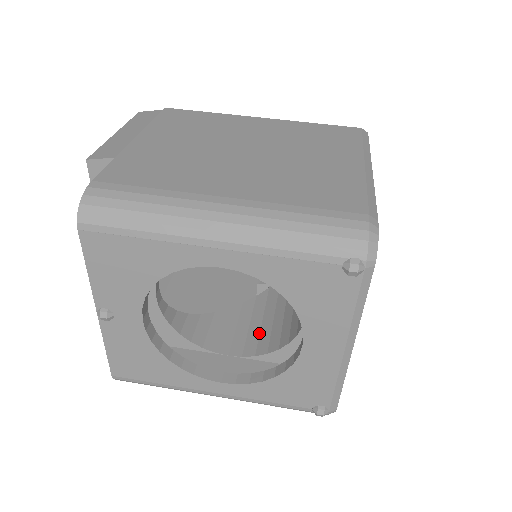
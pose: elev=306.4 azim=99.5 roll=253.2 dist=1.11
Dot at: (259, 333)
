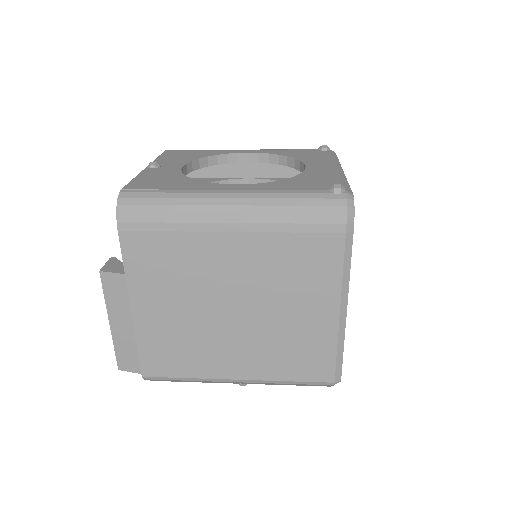
Dot at: occluded
